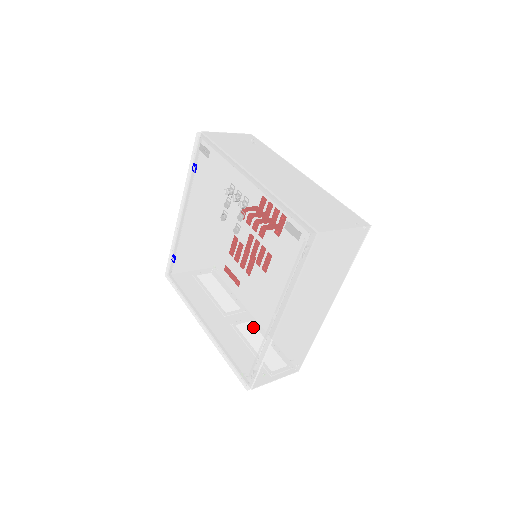
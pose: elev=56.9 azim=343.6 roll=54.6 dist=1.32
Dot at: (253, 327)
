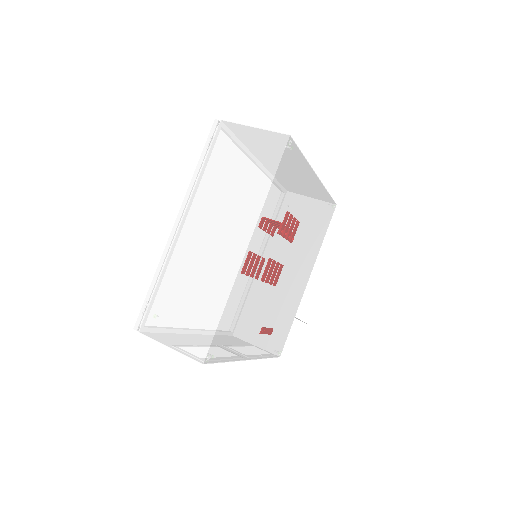
Dot at: occluded
